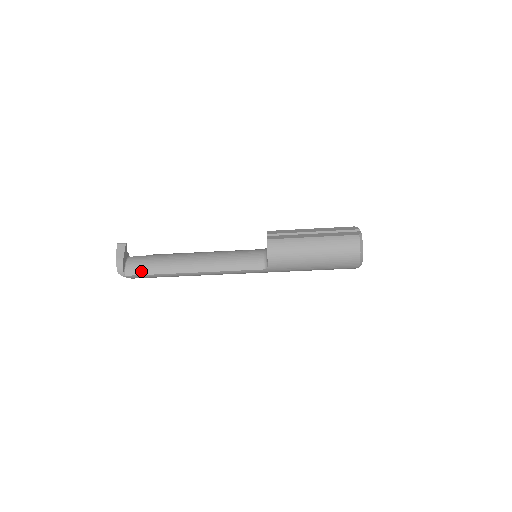
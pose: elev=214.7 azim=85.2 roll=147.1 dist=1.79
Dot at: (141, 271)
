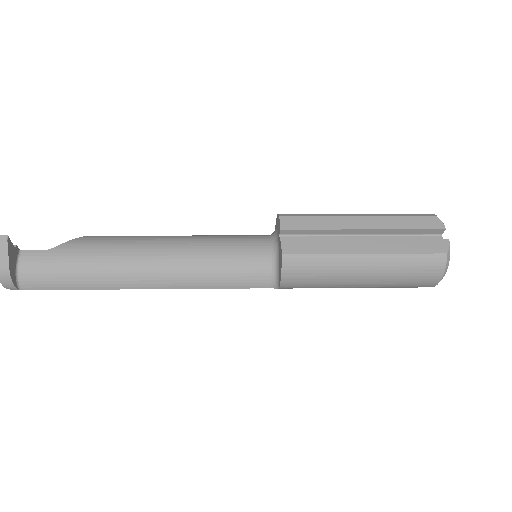
Dot at: (49, 285)
